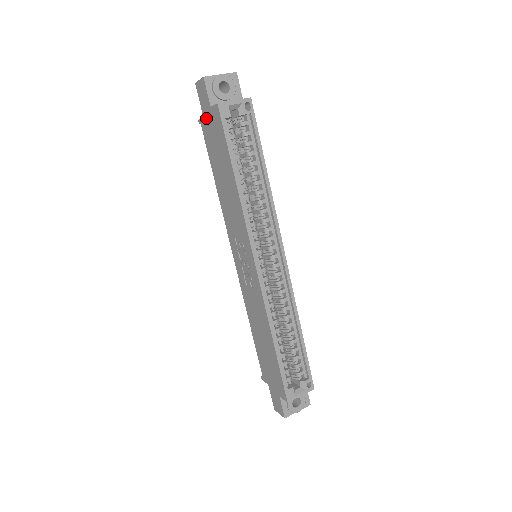
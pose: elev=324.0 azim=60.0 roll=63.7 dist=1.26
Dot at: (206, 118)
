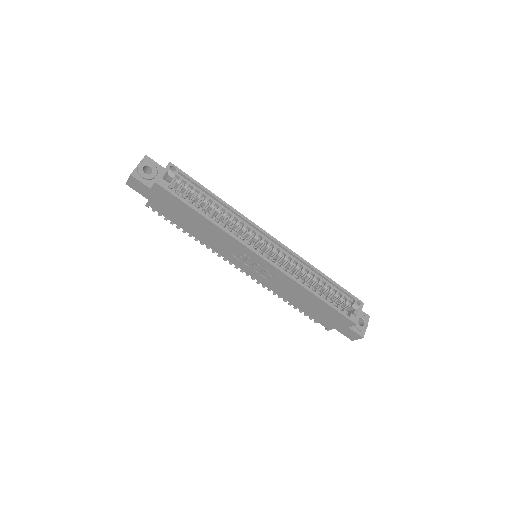
Dot at: (152, 199)
